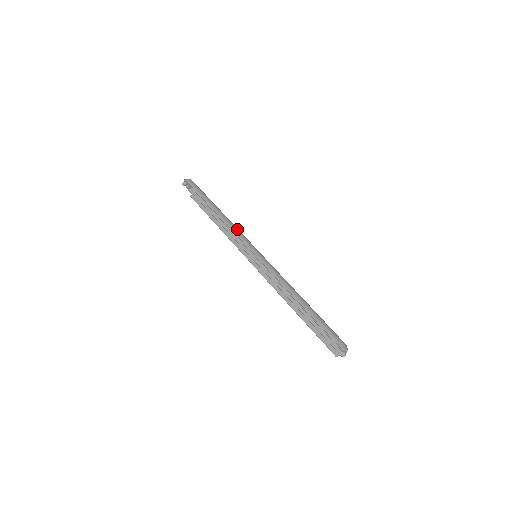
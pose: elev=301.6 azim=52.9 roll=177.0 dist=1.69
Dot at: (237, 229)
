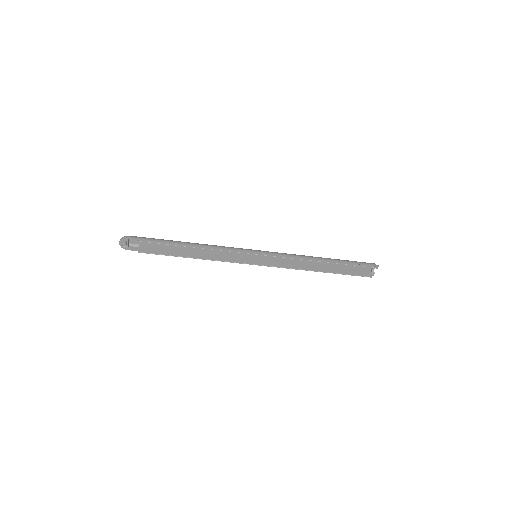
Dot at: (222, 246)
